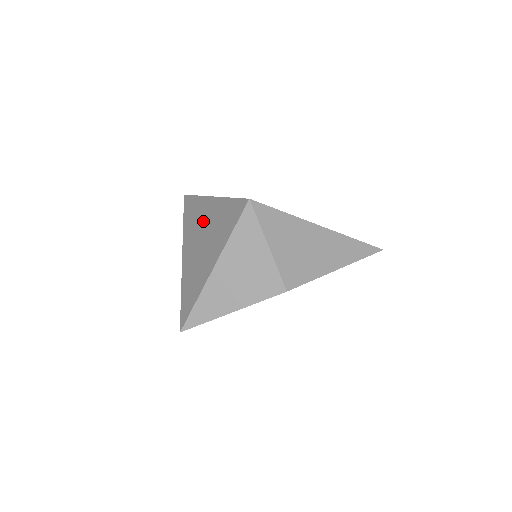
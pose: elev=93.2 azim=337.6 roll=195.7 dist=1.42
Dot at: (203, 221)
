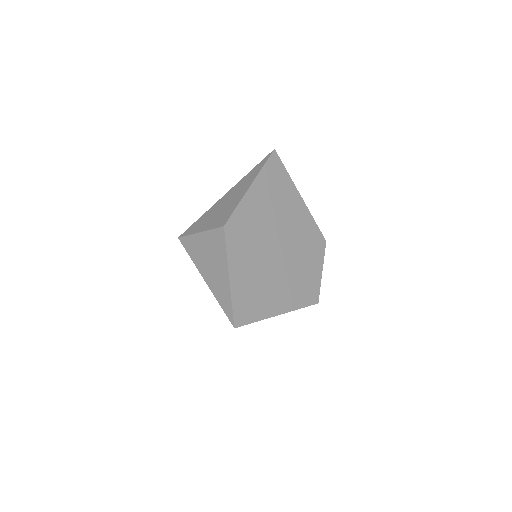
Dot at: occluded
